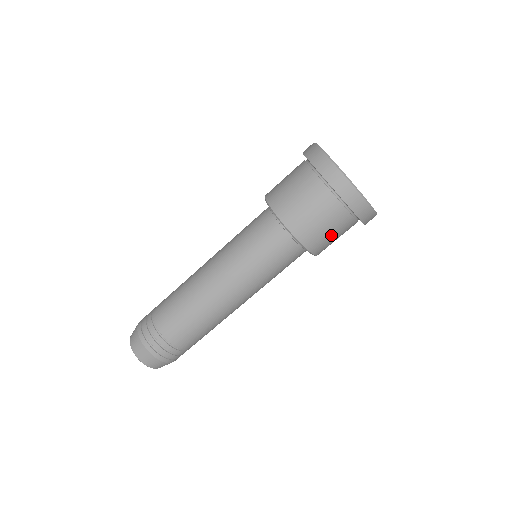
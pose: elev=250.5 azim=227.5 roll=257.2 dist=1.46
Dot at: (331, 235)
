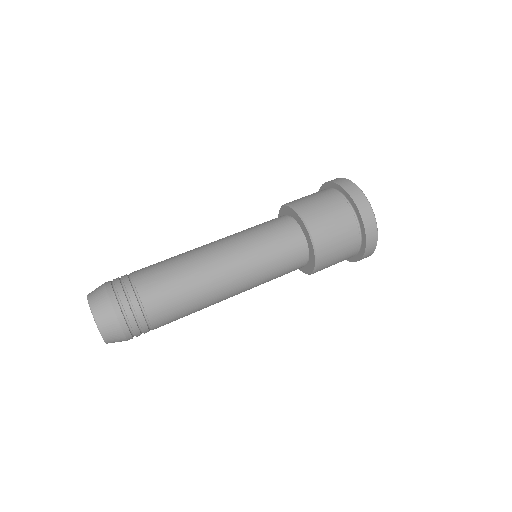
Dot at: (320, 205)
